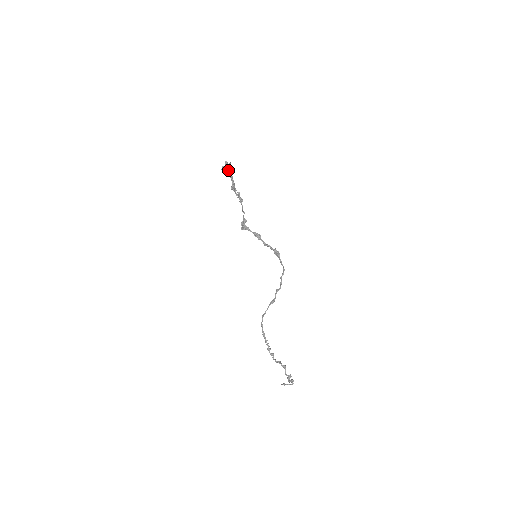
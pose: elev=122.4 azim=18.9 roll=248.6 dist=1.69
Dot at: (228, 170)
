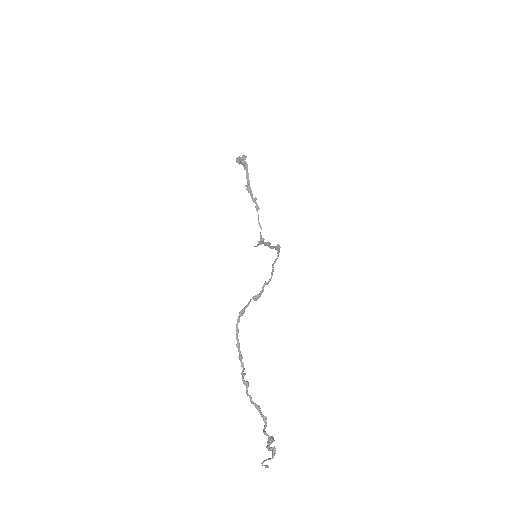
Dot at: (242, 161)
